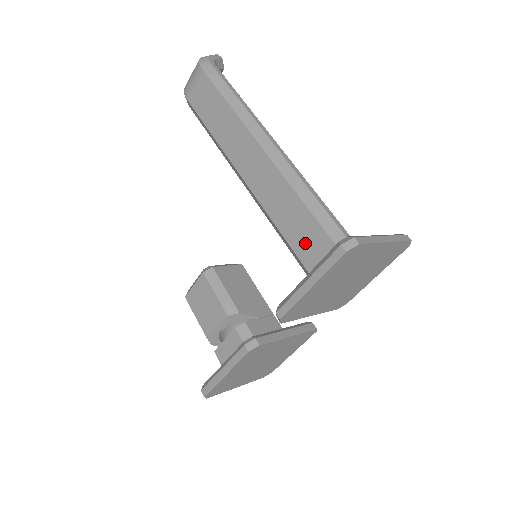
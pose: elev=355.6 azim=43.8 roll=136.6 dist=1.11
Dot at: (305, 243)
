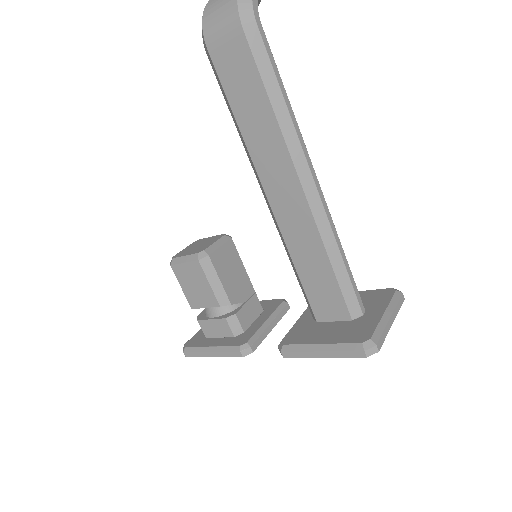
Dot at: (318, 290)
